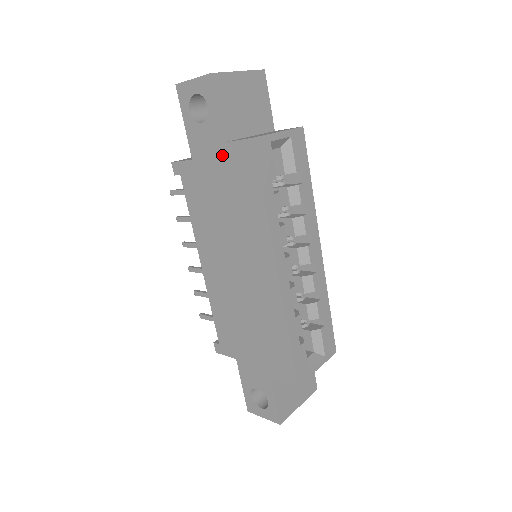
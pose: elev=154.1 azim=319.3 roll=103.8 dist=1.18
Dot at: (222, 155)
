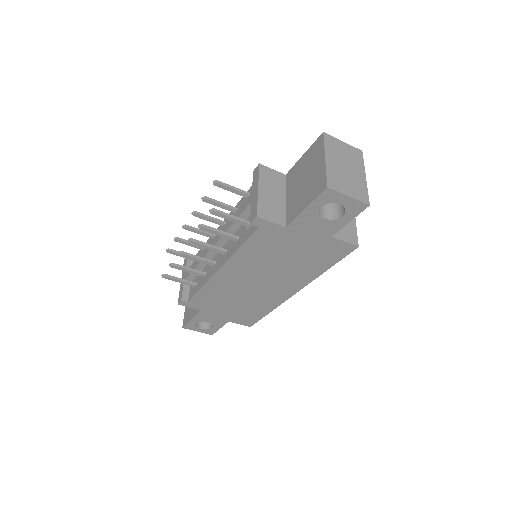
Dot at: (321, 240)
